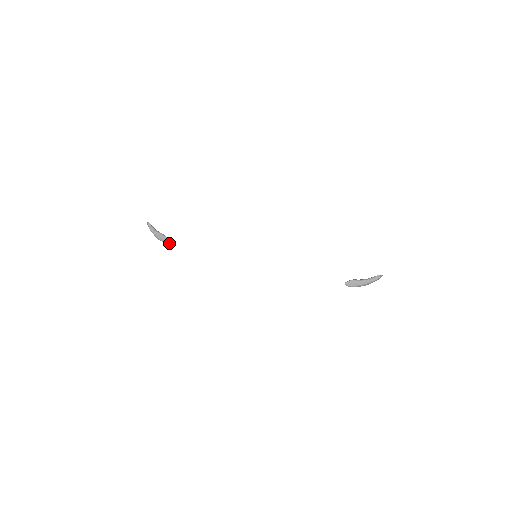
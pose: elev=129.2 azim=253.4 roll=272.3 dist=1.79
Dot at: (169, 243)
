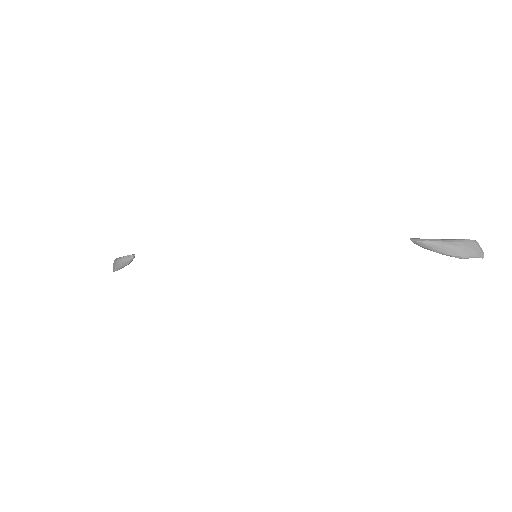
Dot at: (132, 256)
